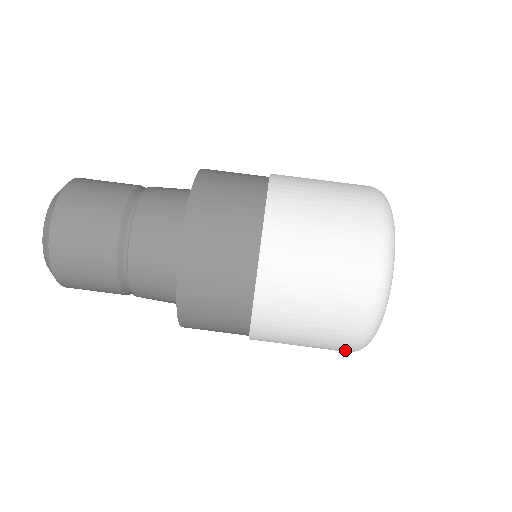
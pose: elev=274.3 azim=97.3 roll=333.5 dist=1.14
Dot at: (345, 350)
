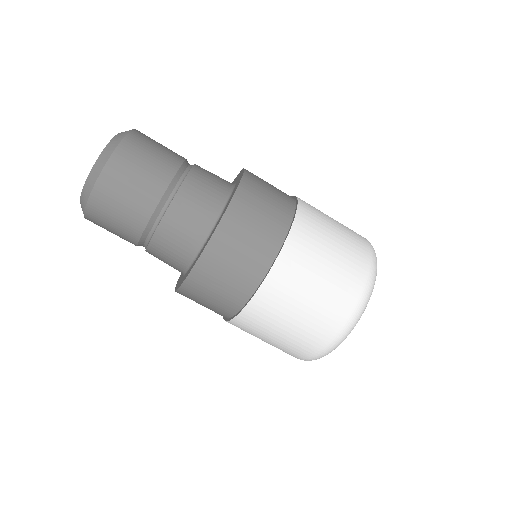
Dot at: occluded
